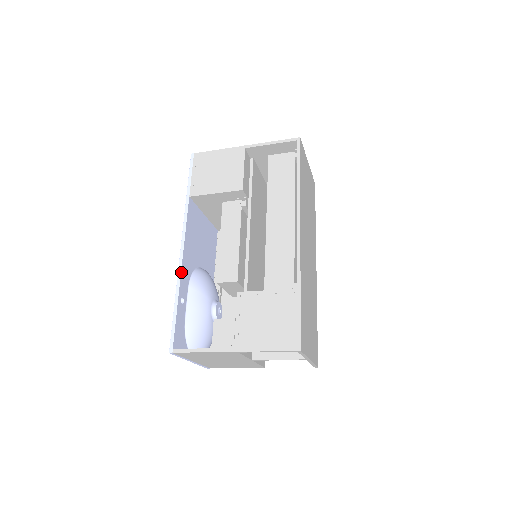
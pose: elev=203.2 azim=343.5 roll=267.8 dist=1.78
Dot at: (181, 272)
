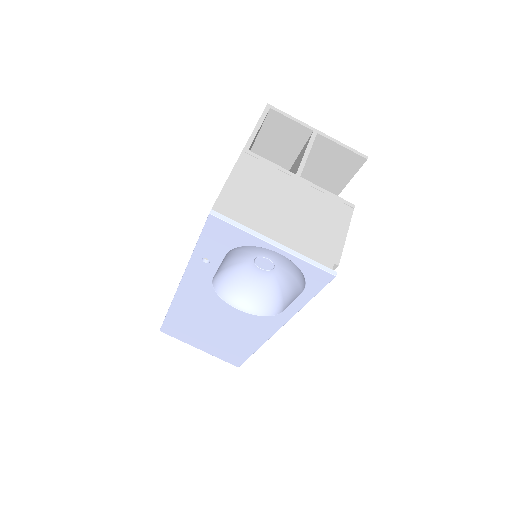
Dot at: occluded
